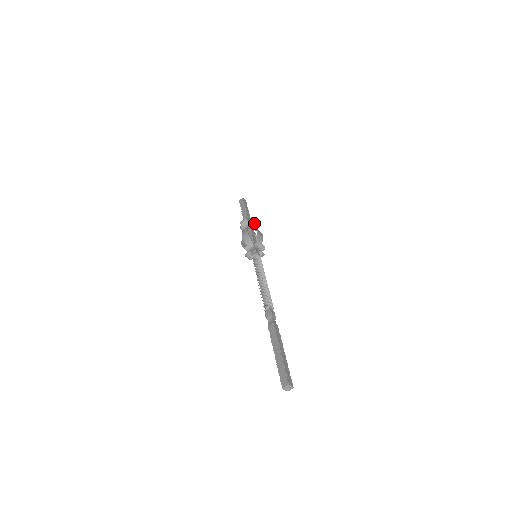
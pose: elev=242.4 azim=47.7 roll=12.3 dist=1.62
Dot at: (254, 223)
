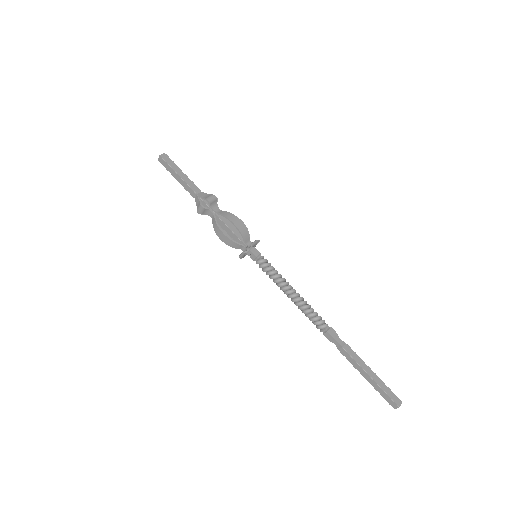
Dot at: (213, 202)
